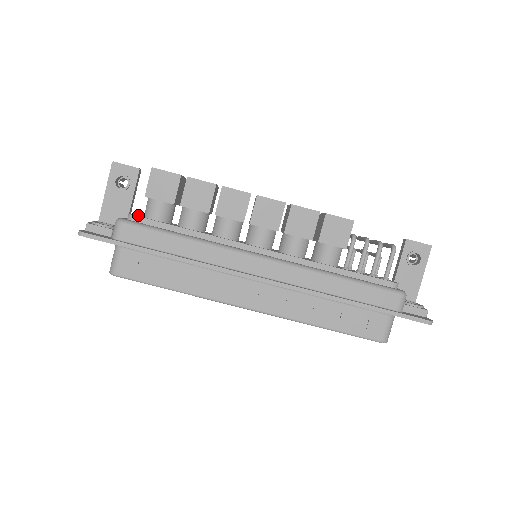
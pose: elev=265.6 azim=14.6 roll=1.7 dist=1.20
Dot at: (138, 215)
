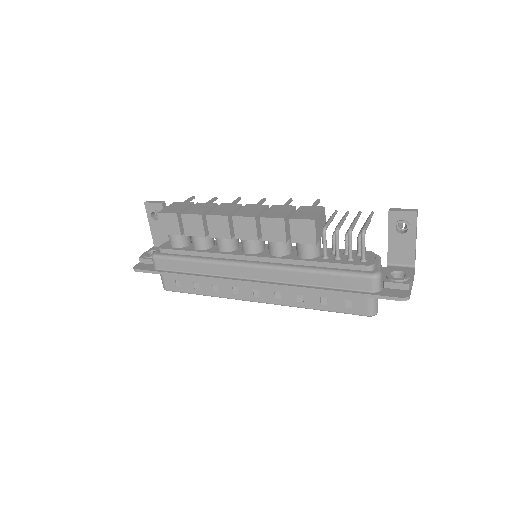
Dot at: (167, 243)
